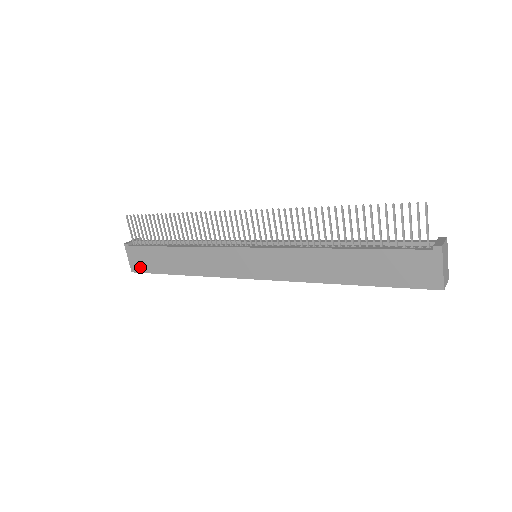
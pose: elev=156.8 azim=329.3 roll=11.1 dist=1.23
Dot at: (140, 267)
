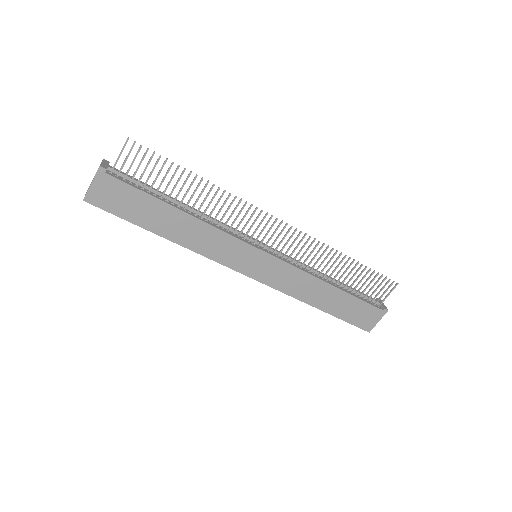
Dot at: (105, 202)
